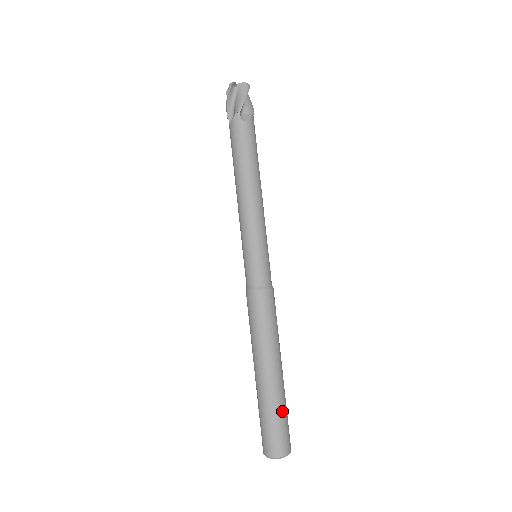
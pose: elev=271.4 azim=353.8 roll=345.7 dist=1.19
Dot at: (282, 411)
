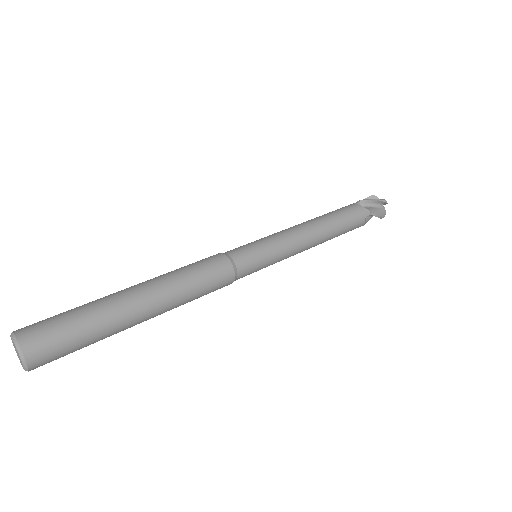
Dot at: (86, 316)
